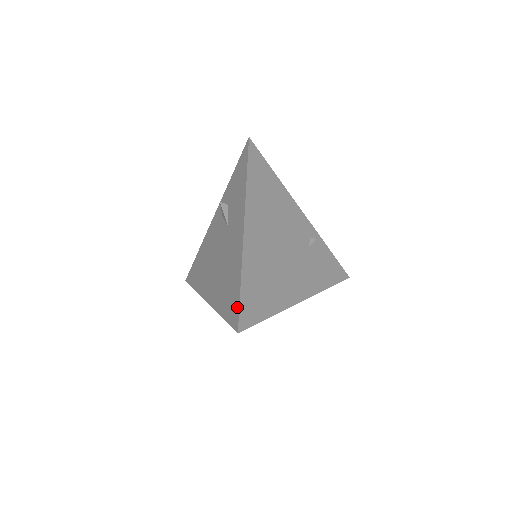
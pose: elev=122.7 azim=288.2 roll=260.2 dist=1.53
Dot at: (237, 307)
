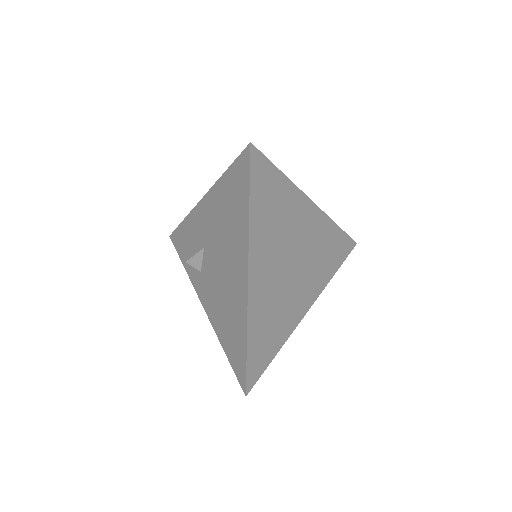
Dot at: (237, 163)
